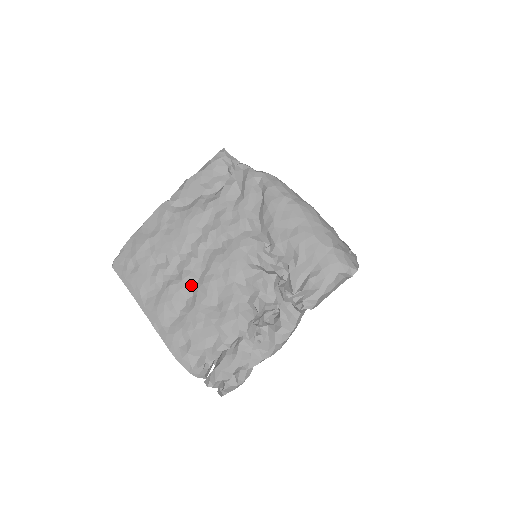
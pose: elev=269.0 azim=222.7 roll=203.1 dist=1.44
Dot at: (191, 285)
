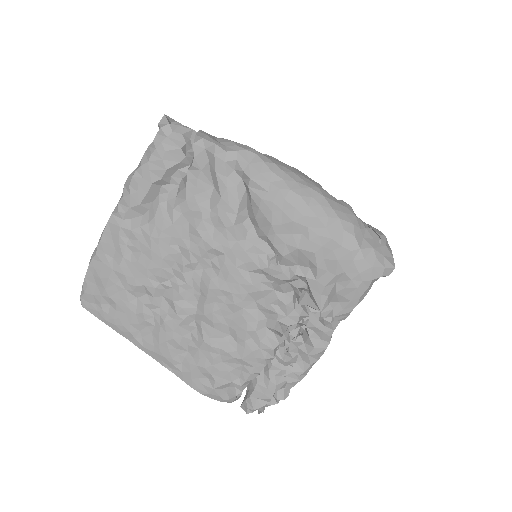
Dot at: (190, 317)
